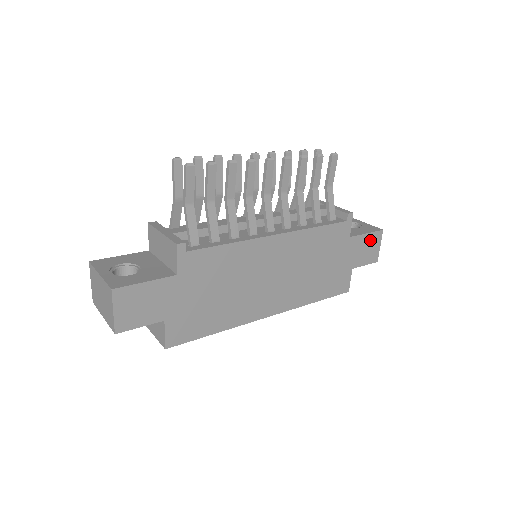
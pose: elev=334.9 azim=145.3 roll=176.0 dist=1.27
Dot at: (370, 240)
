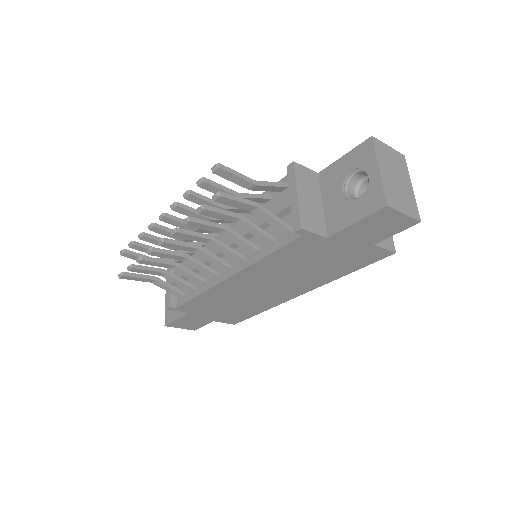
Dot at: (372, 221)
